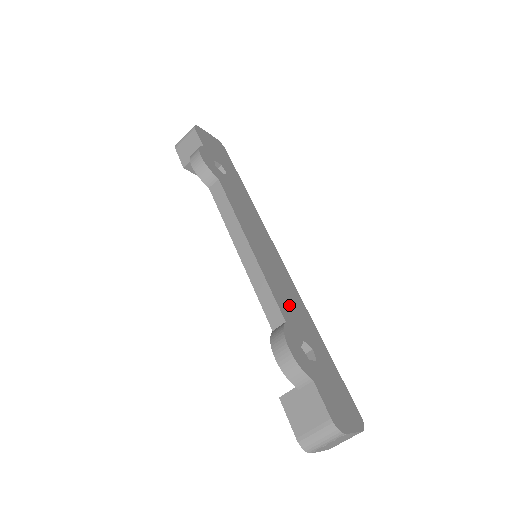
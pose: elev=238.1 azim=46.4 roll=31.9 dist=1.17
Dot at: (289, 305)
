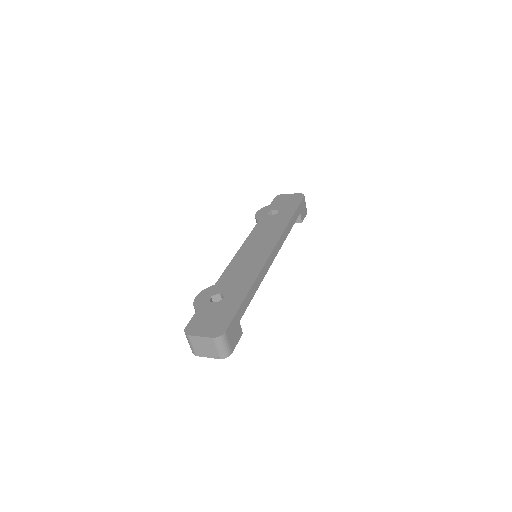
Dot at: (235, 276)
